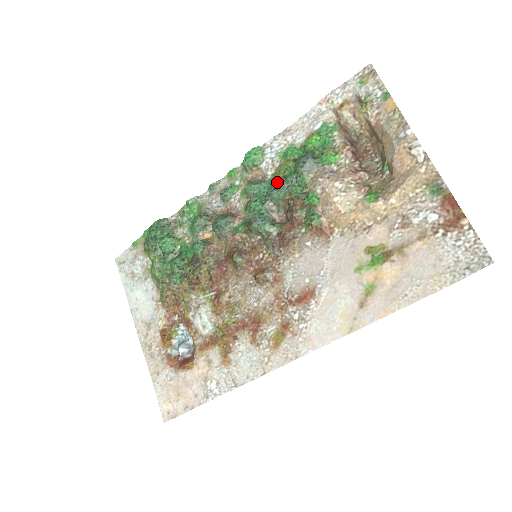
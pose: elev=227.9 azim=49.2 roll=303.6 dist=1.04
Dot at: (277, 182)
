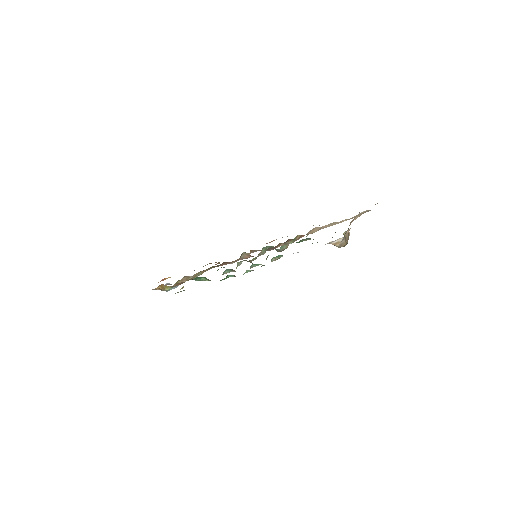
Dot at: occluded
